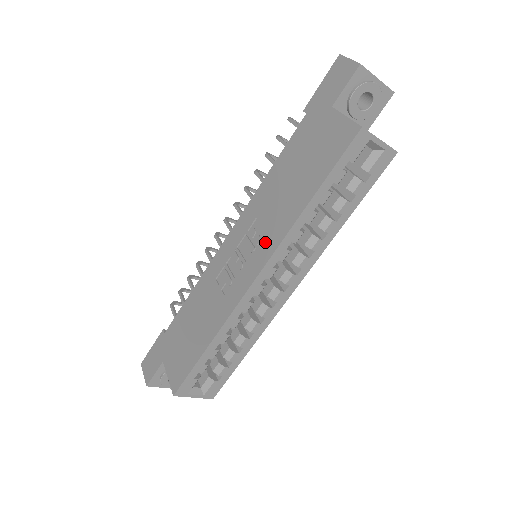
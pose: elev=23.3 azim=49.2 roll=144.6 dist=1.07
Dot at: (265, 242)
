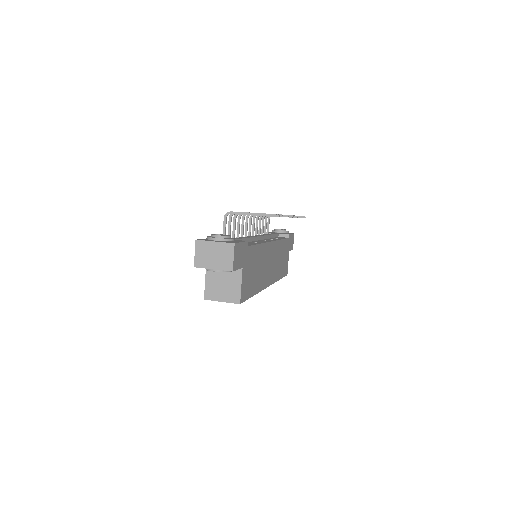
Dot at: occluded
